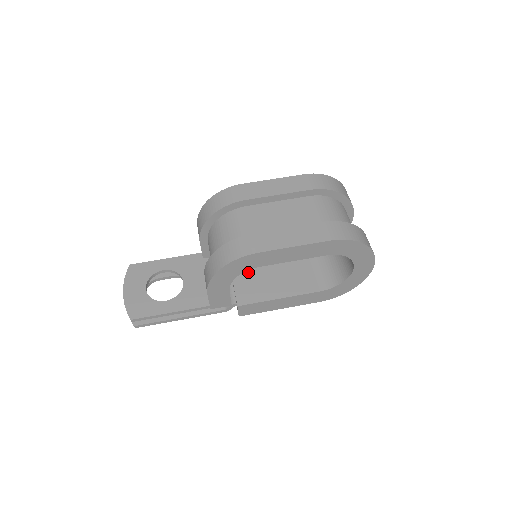
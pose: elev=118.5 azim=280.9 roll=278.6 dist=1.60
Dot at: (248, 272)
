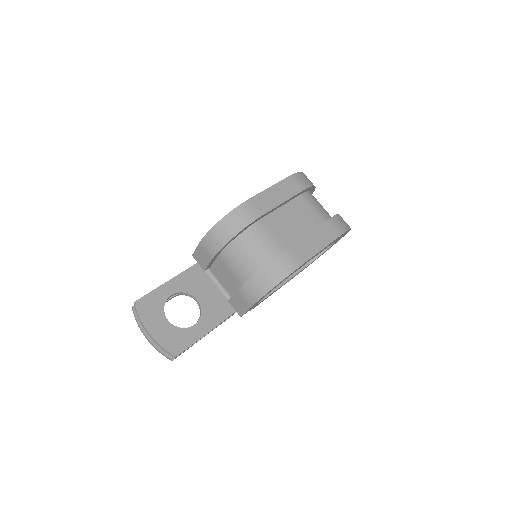
Dot at: occluded
